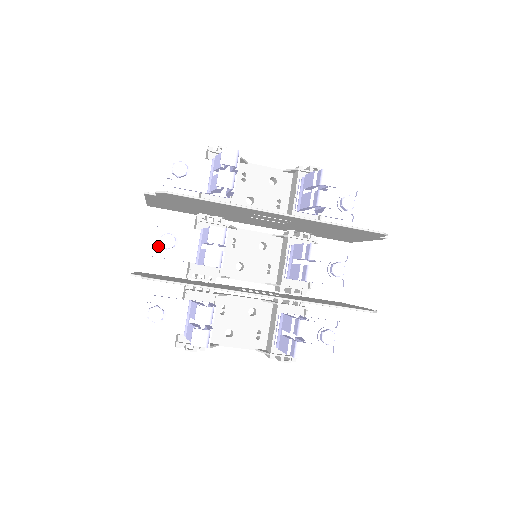
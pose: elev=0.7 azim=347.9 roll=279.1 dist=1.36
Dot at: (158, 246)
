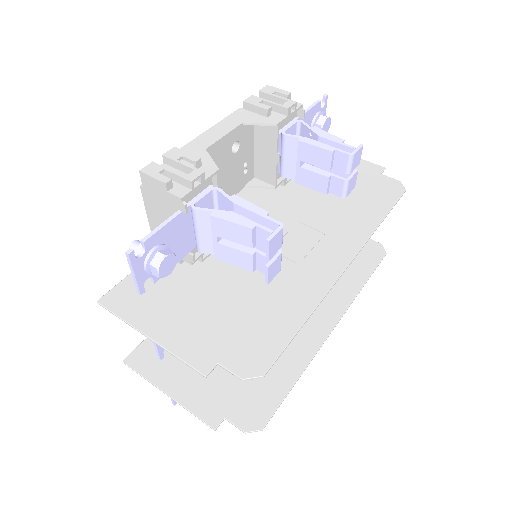
Dot at: occluded
